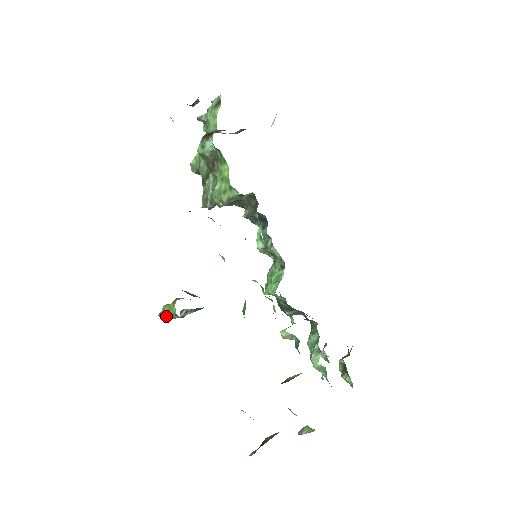
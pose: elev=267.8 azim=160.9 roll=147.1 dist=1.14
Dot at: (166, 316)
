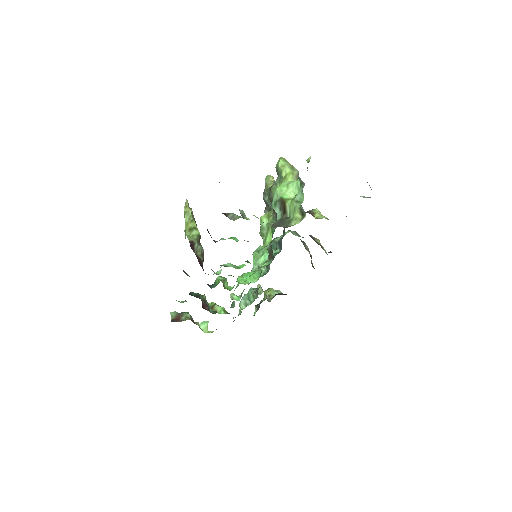
Dot at: occluded
